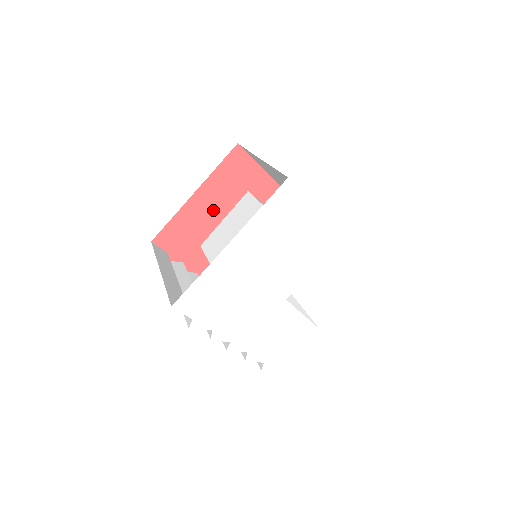
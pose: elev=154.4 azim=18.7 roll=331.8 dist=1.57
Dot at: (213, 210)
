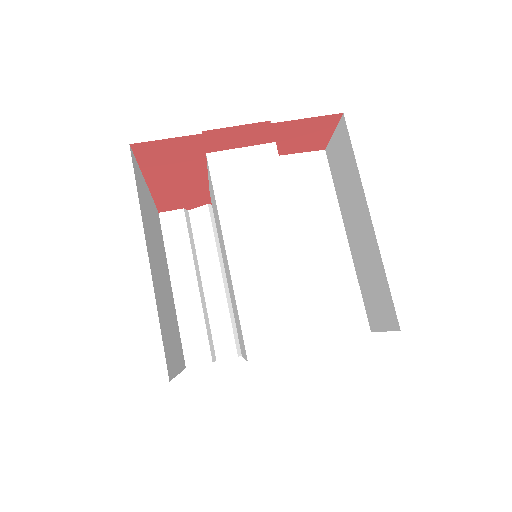
Dot at: (186, 179)
